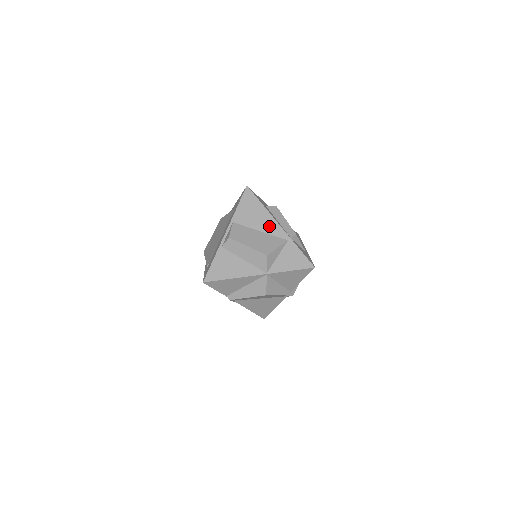
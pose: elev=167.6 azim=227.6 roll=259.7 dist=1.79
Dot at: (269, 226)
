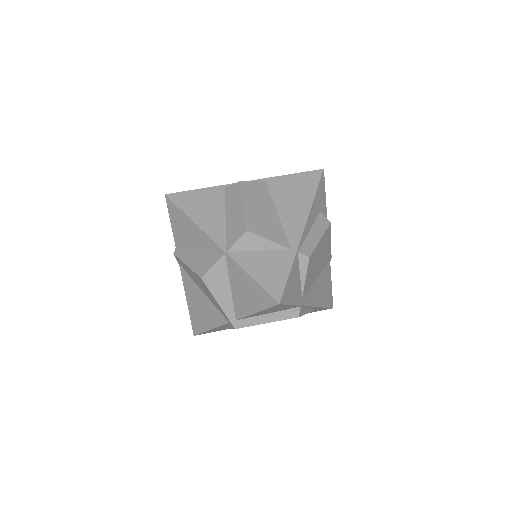
Dot at: (293, 218)
